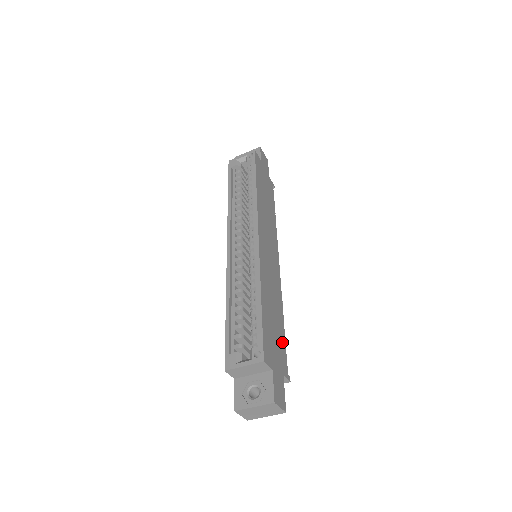
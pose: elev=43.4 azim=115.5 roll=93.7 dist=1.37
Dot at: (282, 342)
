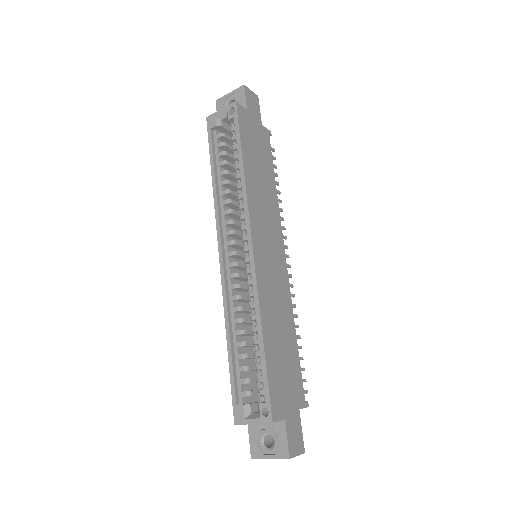
Dot at: (295, 367)
